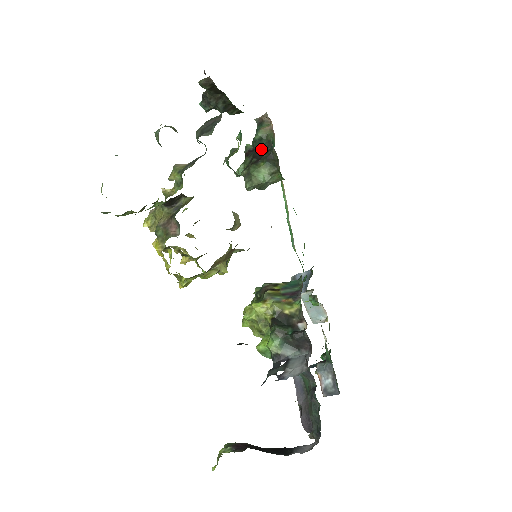
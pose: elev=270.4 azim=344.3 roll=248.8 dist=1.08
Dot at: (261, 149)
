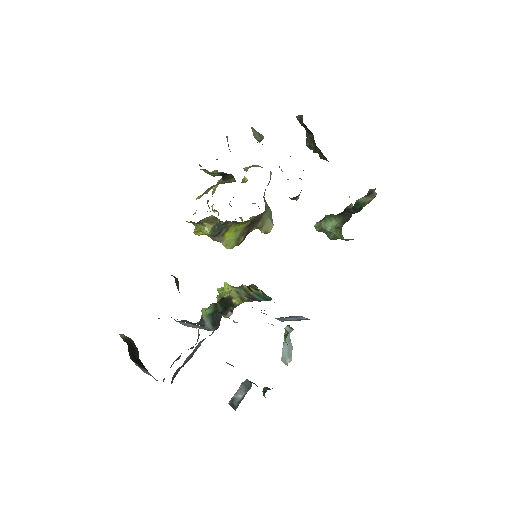
Dot at: (353, 211)
